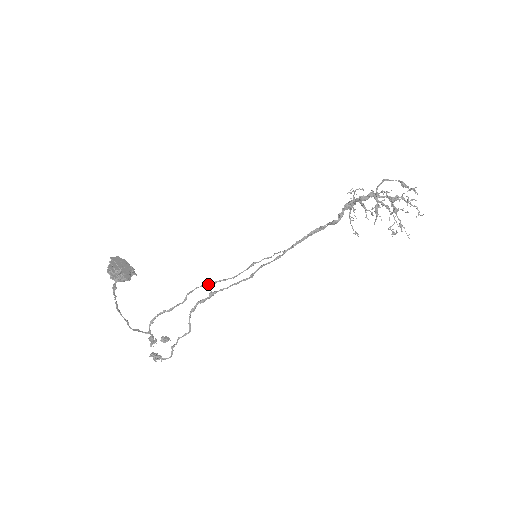
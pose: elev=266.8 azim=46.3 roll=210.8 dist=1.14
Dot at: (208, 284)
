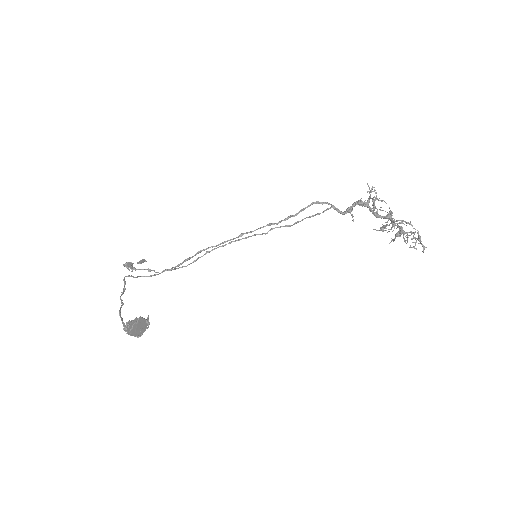
Dot at: occluded
